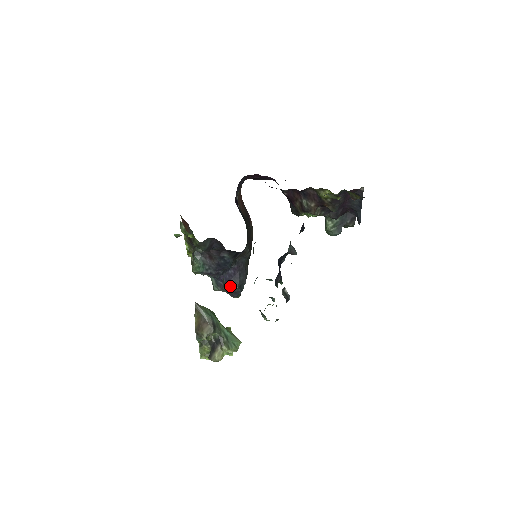
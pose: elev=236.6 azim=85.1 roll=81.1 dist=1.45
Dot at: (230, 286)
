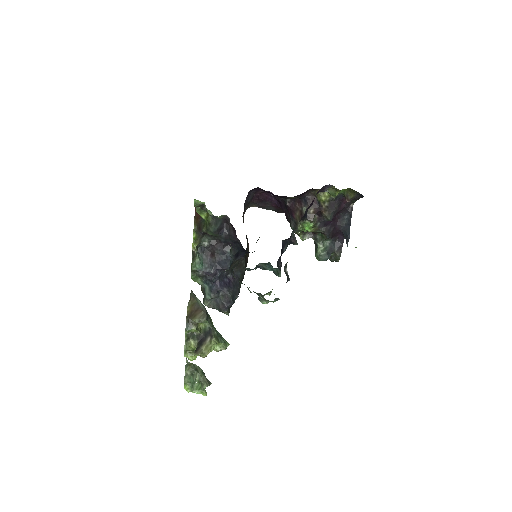
Dot at: (223, 294)
